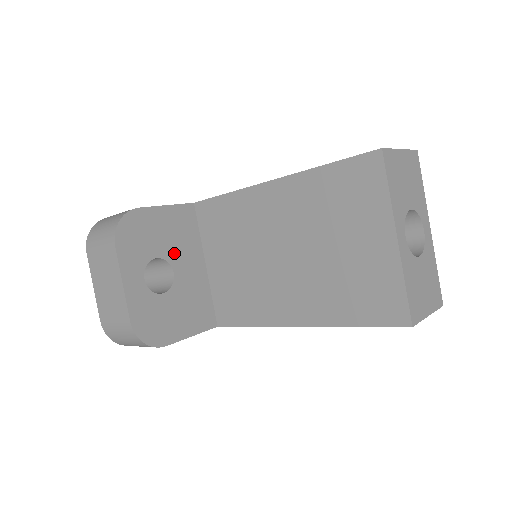
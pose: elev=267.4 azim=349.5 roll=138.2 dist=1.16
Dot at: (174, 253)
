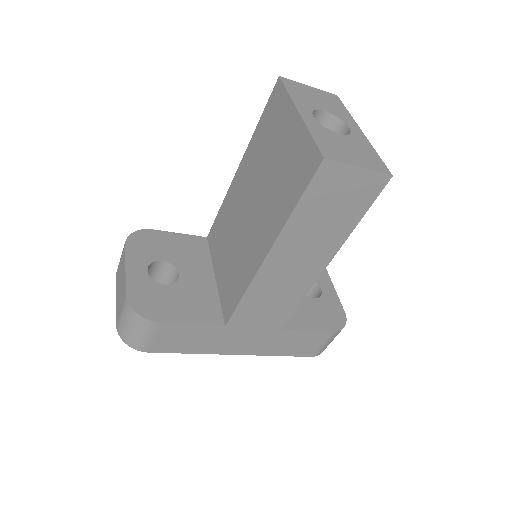
Dot at: (181, 262)
